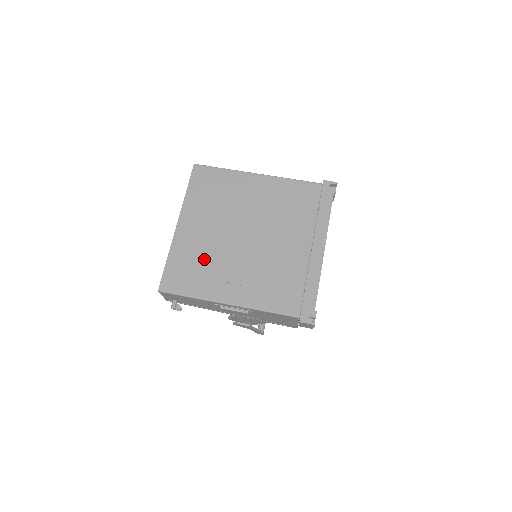
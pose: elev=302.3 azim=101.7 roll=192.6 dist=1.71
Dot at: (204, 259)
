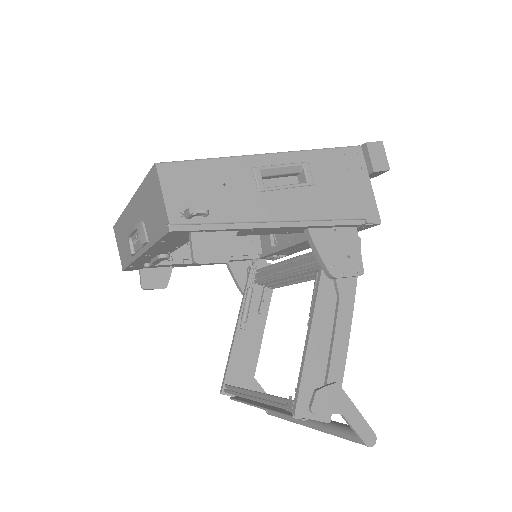
Dot at: occluded
